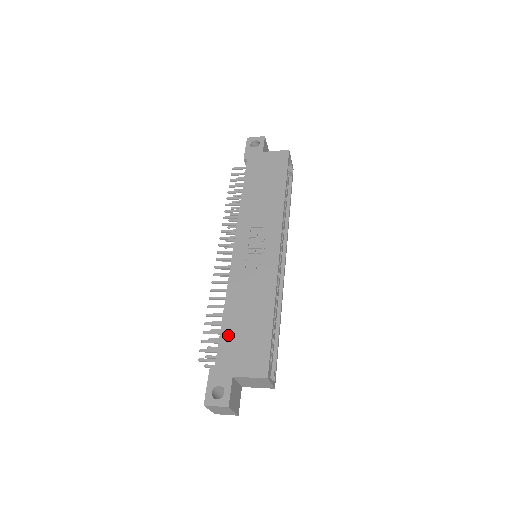
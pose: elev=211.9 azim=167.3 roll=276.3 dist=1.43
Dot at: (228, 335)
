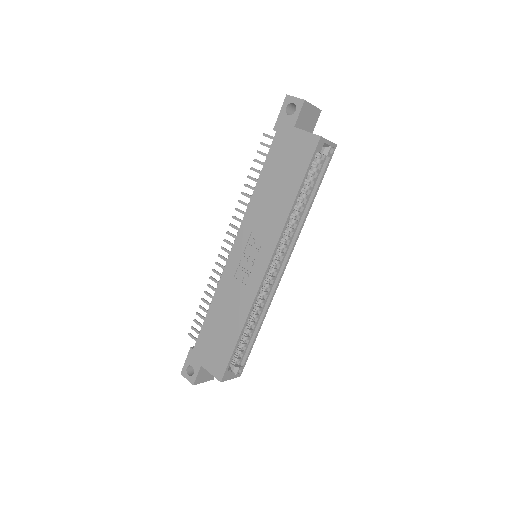
Dot at: (207, 330)
